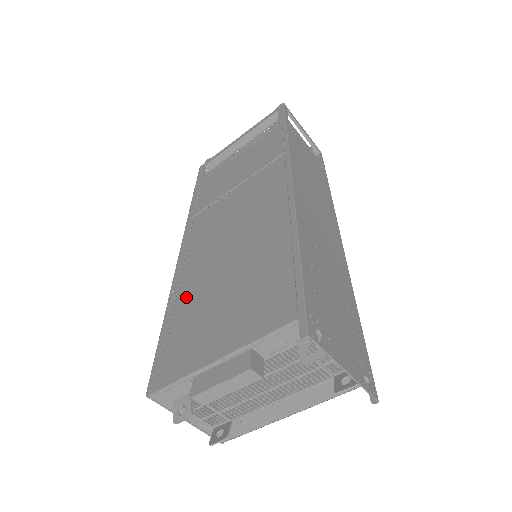
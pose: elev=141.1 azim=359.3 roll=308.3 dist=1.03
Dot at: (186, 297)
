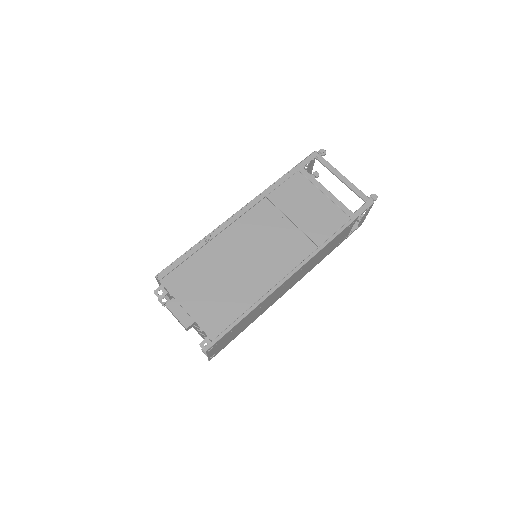
Dot at: (209, 252)
